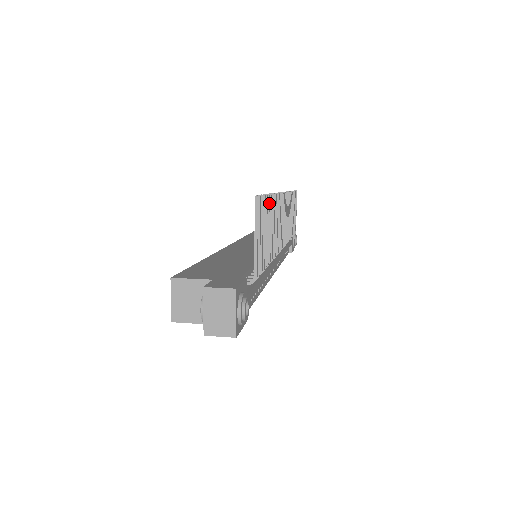
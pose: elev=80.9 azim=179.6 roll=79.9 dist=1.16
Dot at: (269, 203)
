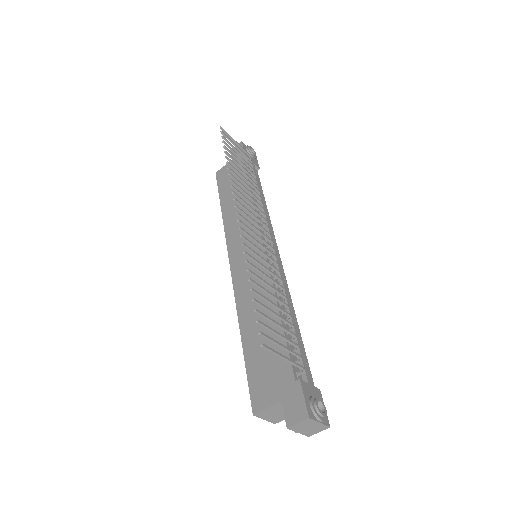
Dot at: (256, 292)
